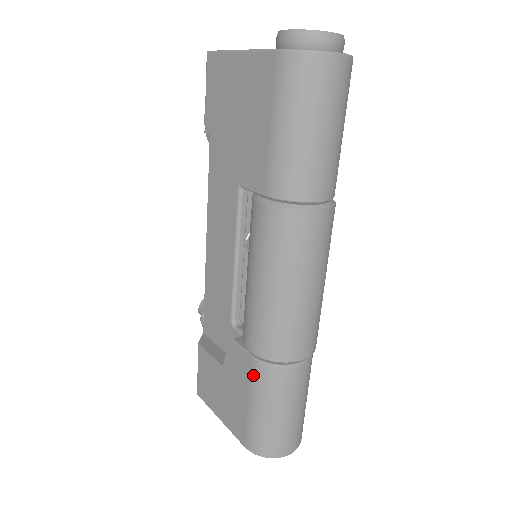
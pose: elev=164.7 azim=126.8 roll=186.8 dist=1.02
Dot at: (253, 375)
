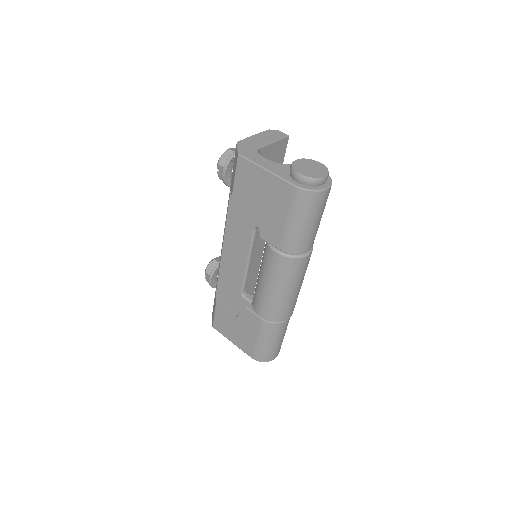
Dot at: (261, 327)
